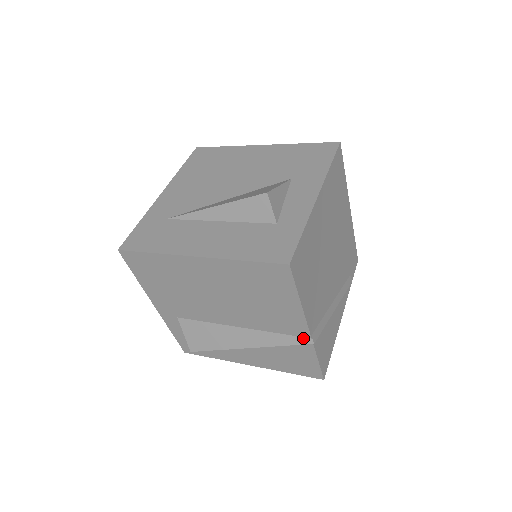
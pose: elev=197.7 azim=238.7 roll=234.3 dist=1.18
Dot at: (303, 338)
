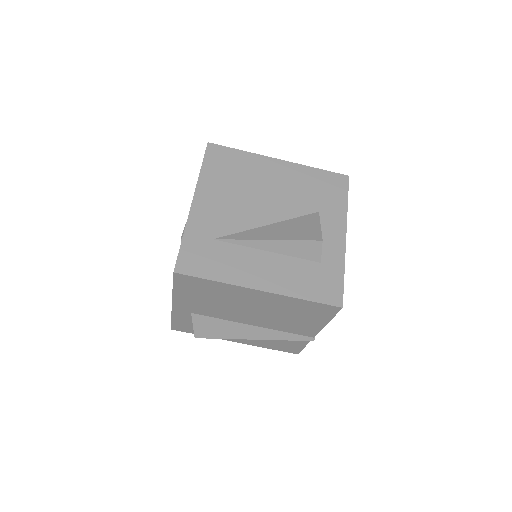
Dot at: (307, 337)
